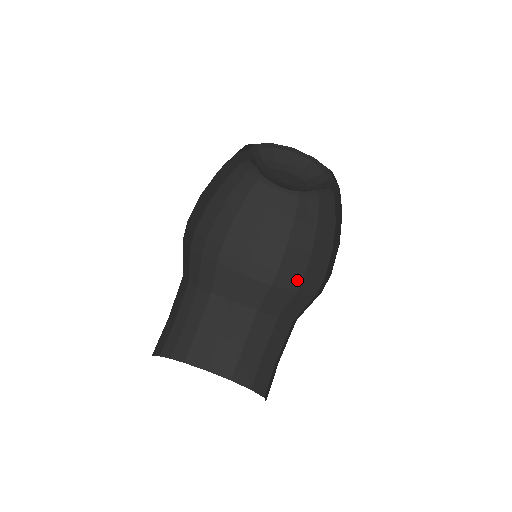
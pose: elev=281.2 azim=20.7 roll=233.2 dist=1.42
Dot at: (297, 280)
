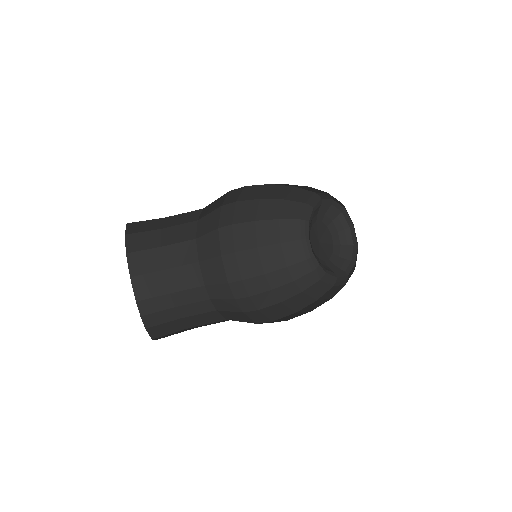
Dot at: occluded
